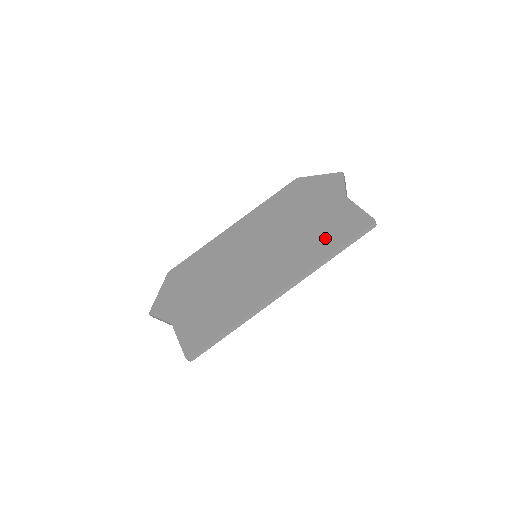
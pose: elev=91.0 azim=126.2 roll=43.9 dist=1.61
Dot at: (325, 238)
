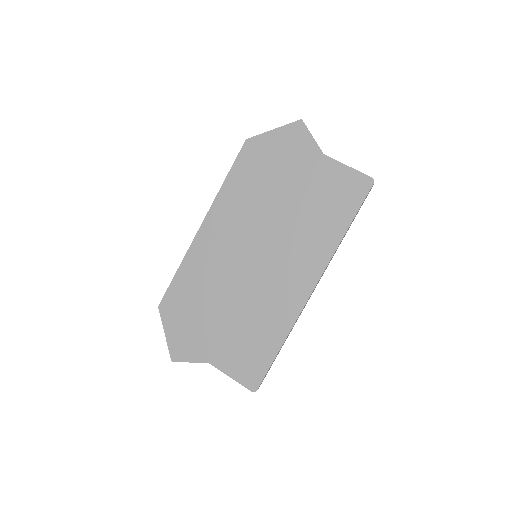
Dot at: (328, 215)
